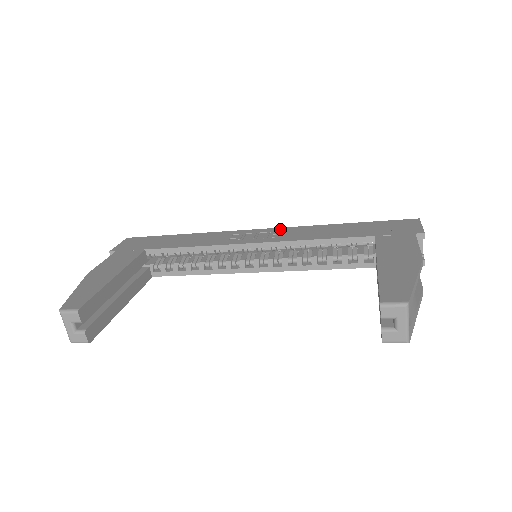
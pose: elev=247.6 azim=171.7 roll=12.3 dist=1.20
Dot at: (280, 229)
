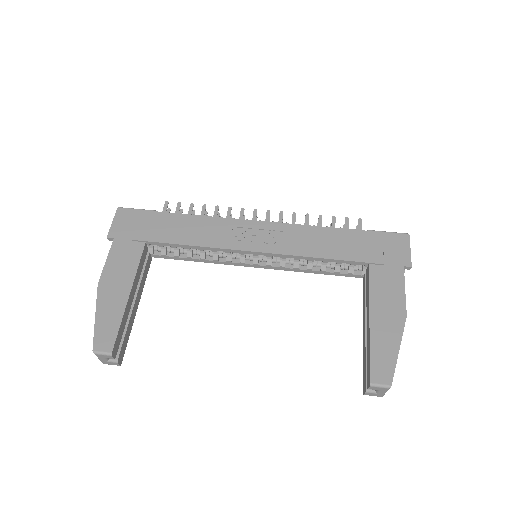
Dot at: (279, 227)
